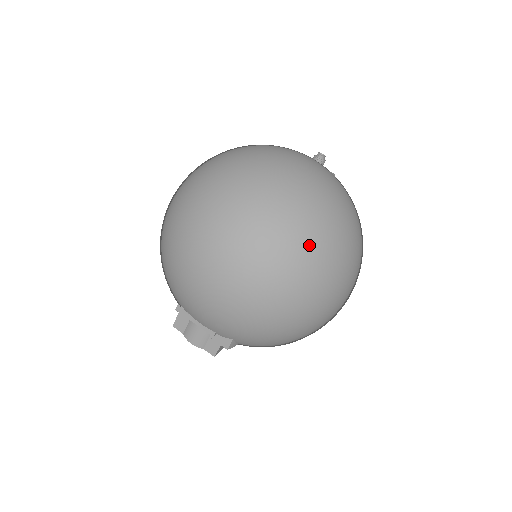
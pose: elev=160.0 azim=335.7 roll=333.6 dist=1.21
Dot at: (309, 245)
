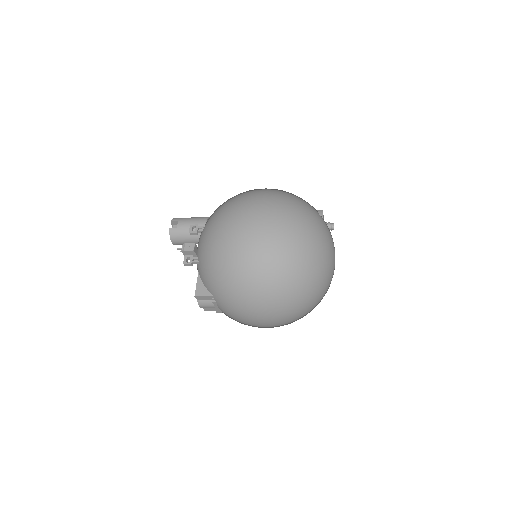
Dot at: occluded
